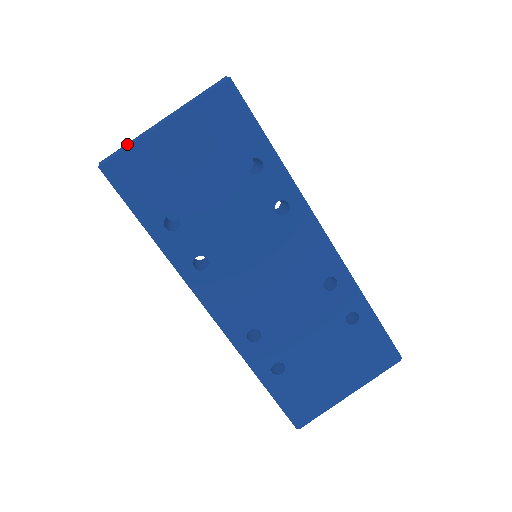
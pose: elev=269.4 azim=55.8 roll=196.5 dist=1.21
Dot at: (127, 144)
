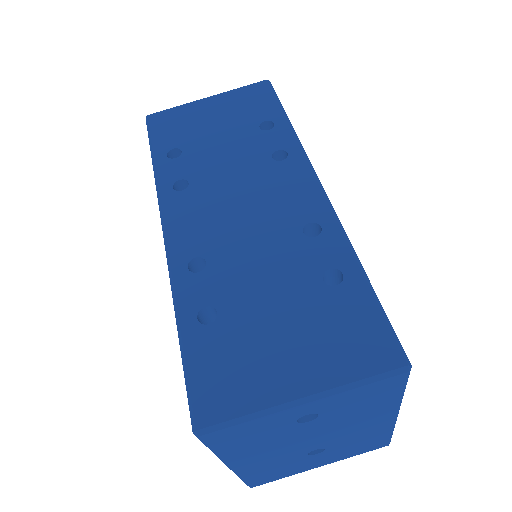
Dot at: (174, 108)
